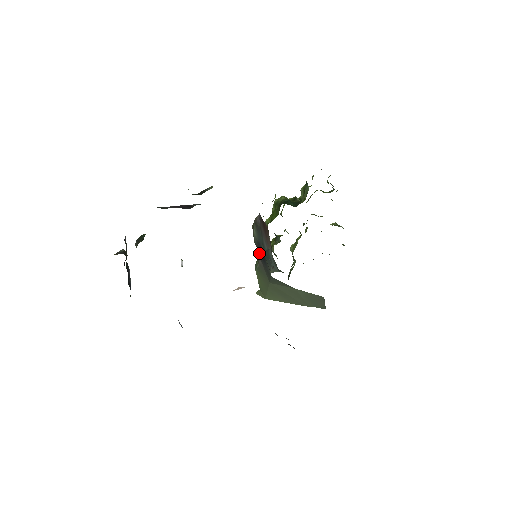
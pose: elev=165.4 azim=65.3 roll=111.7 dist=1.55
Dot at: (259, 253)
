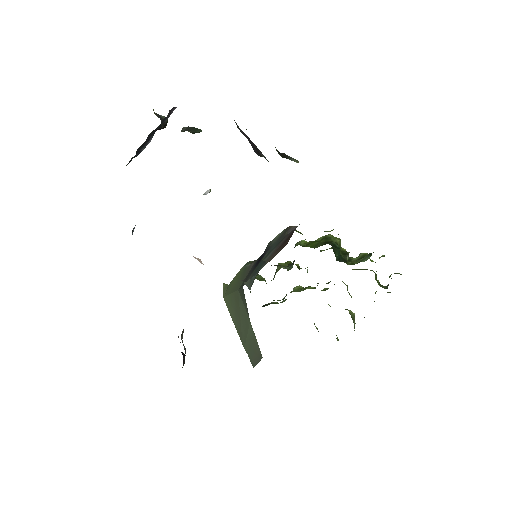
Dot at: (260, 256)
